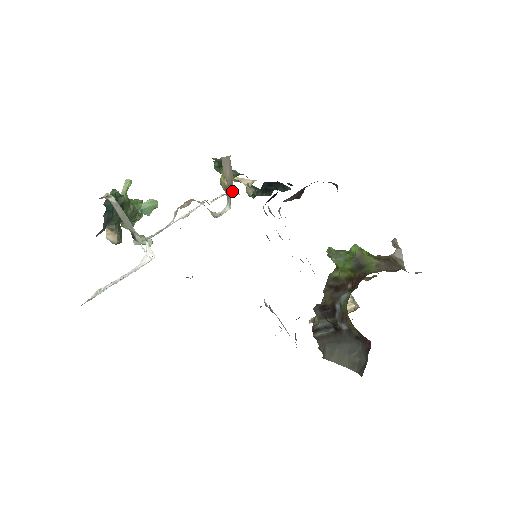
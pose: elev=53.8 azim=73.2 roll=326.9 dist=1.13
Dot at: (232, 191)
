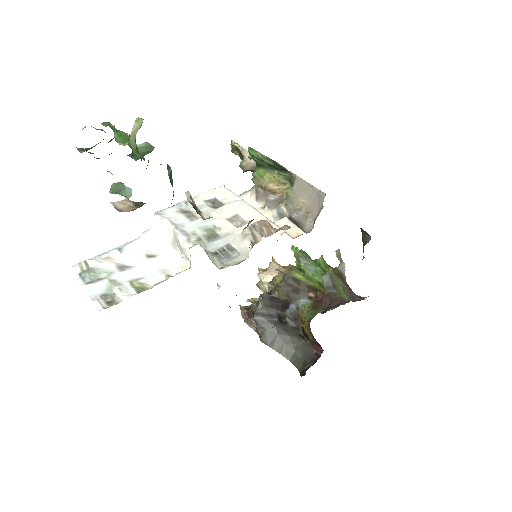
Dot at: (277, 201)
